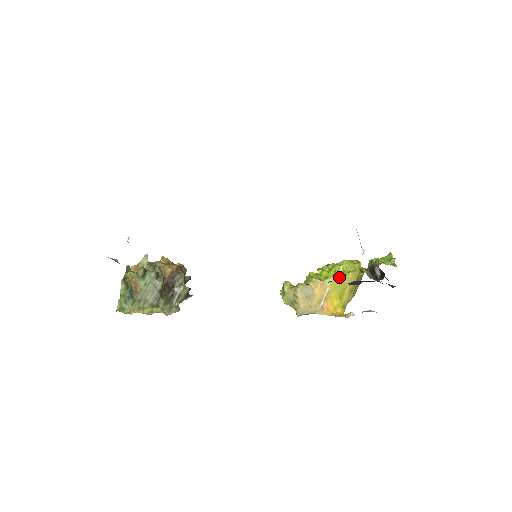
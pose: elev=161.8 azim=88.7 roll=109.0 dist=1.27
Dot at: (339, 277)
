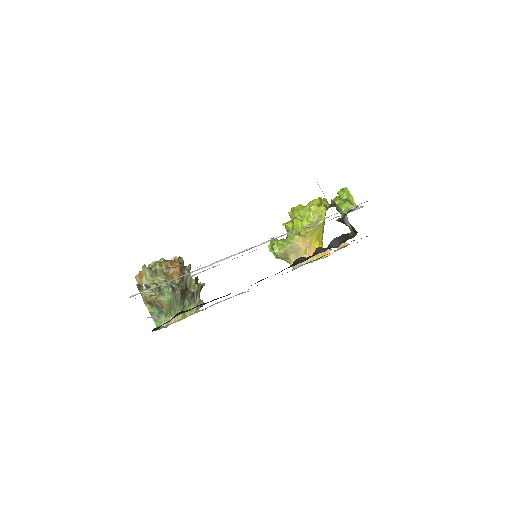
Dot at: (315, 228)
